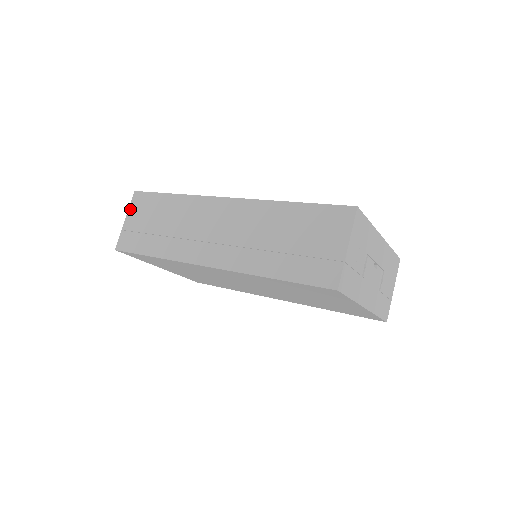
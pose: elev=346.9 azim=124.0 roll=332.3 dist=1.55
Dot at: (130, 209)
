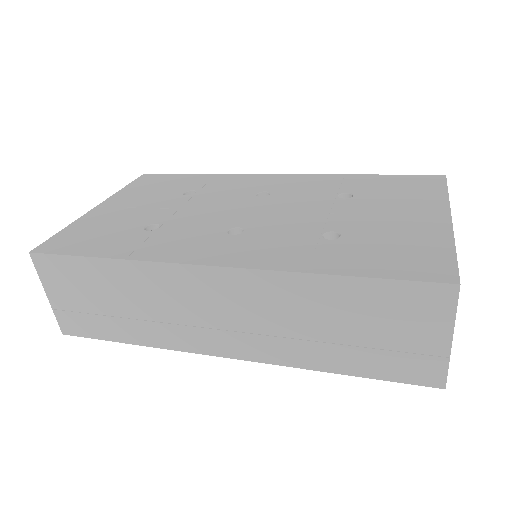
Dot at: (43, 281)
